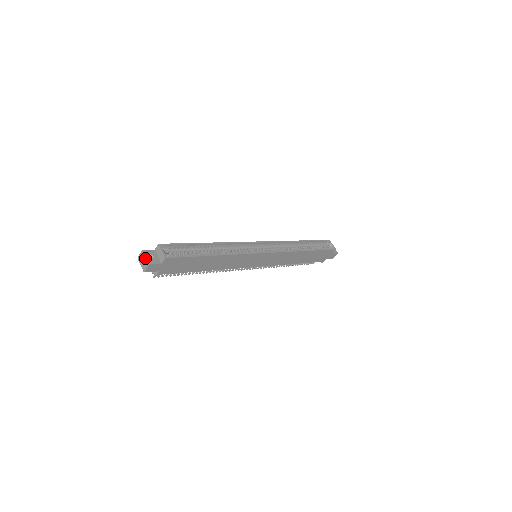
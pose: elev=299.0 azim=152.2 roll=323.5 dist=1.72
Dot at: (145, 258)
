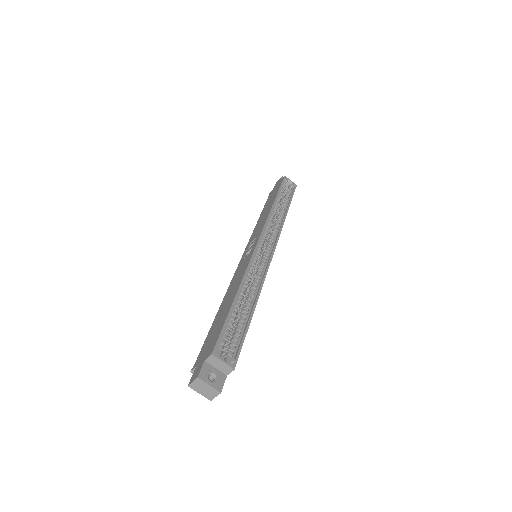
Dot at: (209, 387)
